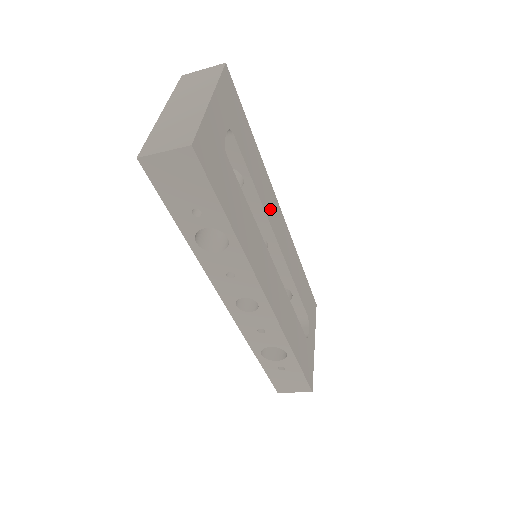
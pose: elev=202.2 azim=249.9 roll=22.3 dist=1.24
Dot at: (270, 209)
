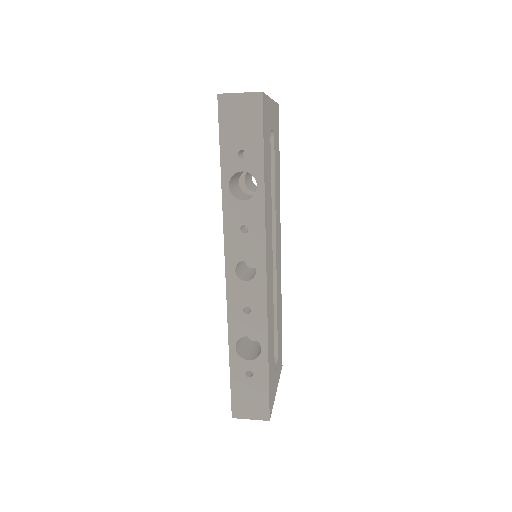
Dot at: (277, 225)
